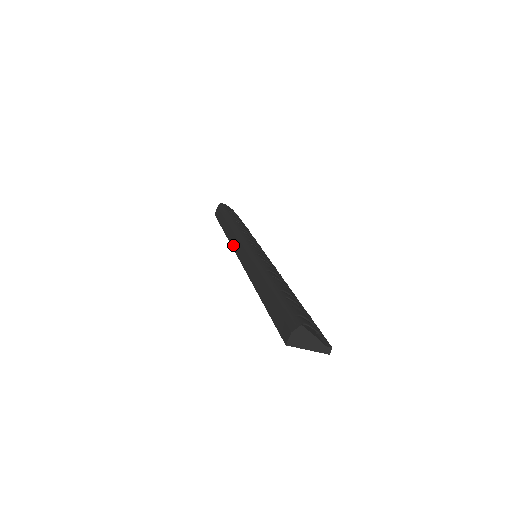
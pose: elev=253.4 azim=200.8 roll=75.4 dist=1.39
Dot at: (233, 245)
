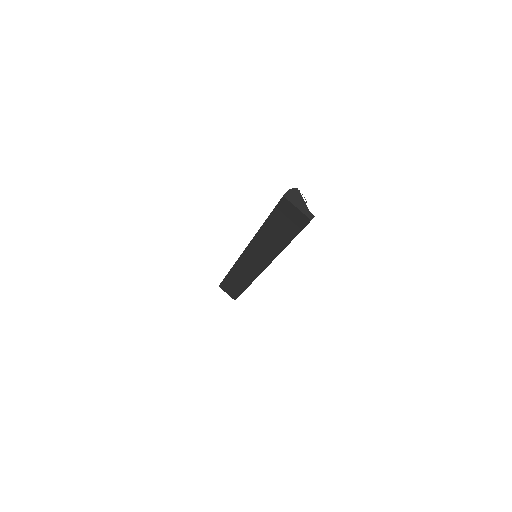
Dot at: occluded
